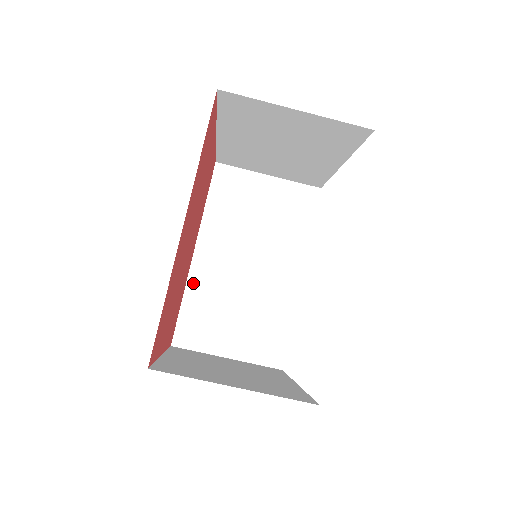
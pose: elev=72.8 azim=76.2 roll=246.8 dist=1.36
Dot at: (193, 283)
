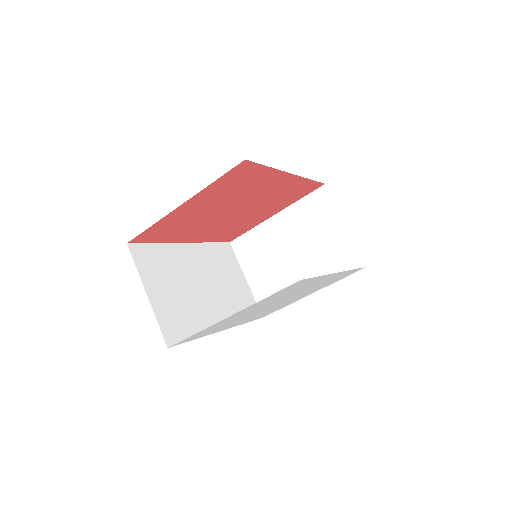
Dot at: (171, 248)
